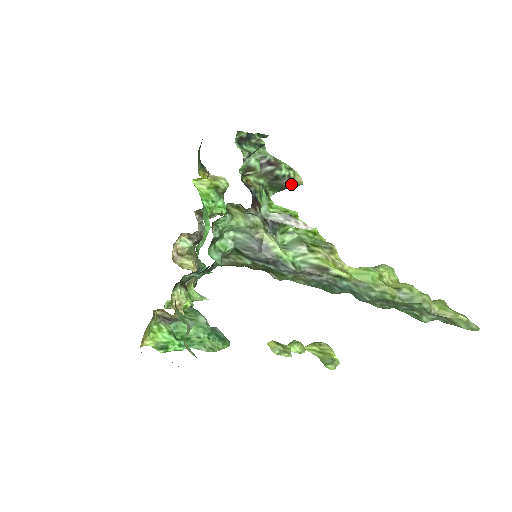
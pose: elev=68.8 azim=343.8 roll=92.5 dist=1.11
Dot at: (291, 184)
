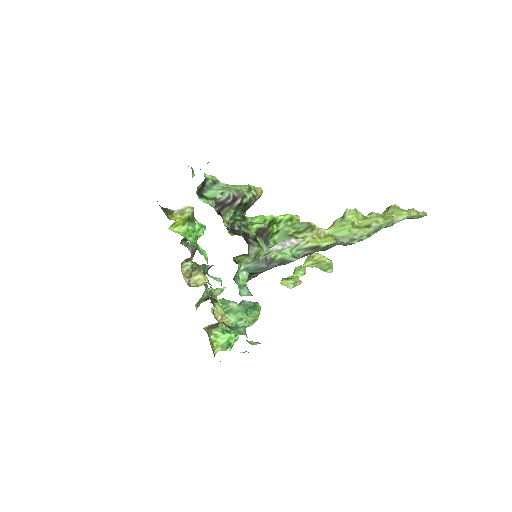
Dot at: (257, 199)
